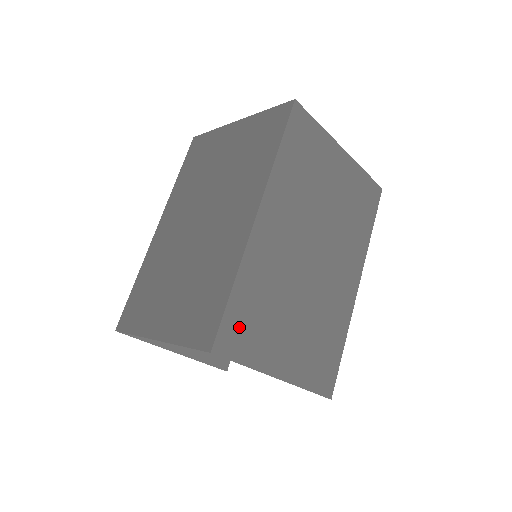
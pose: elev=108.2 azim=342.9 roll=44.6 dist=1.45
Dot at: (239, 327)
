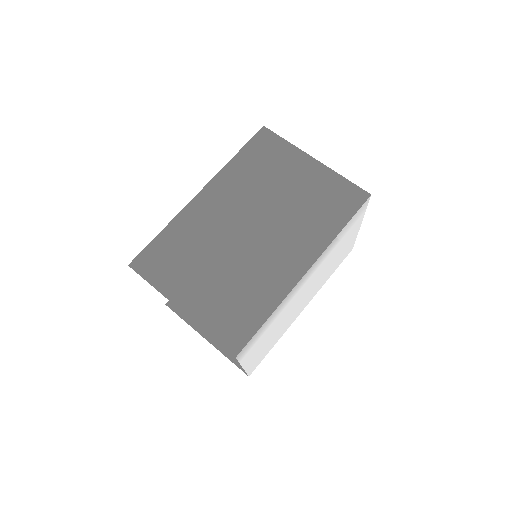
Dot at: (157, 258)
